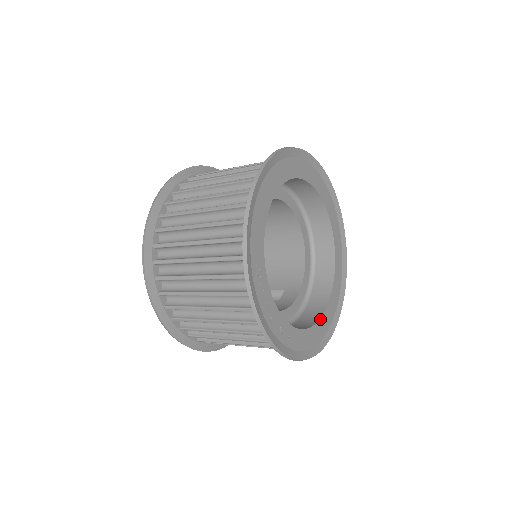
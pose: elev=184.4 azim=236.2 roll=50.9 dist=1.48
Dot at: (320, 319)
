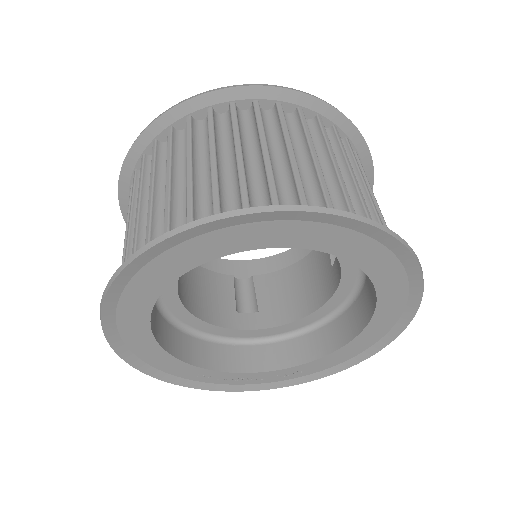
Dot at: (362, 332)
